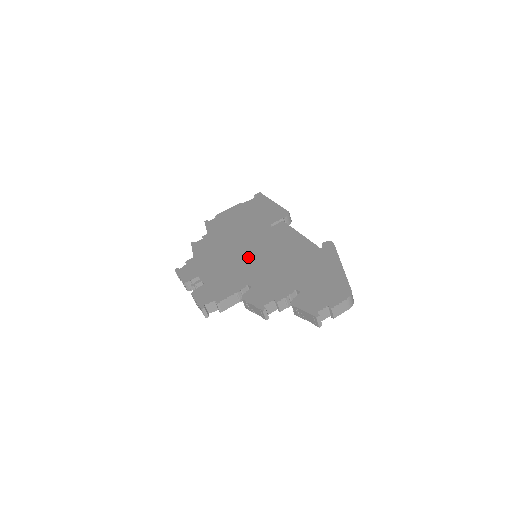
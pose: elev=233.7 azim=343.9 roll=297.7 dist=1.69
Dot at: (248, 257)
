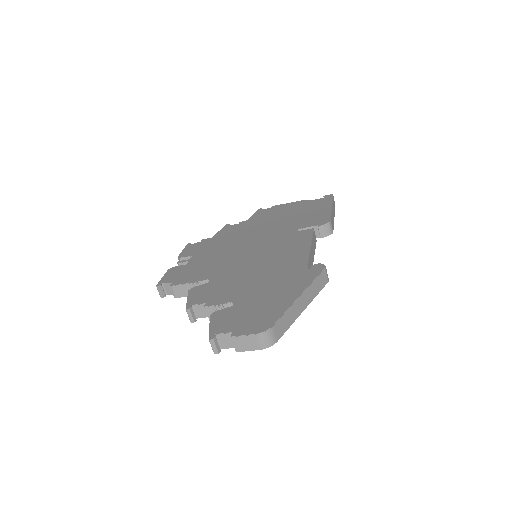
Dot at: (243, 253)
